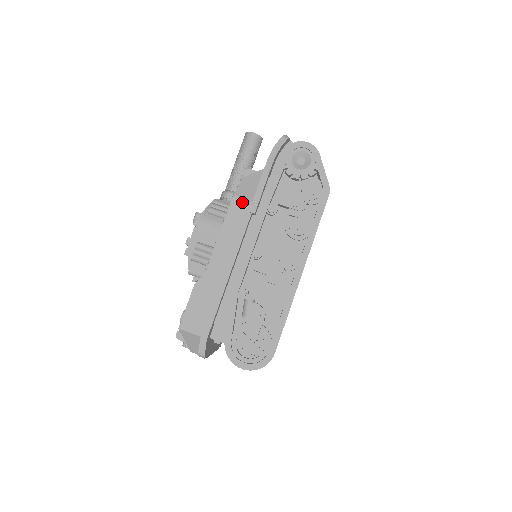
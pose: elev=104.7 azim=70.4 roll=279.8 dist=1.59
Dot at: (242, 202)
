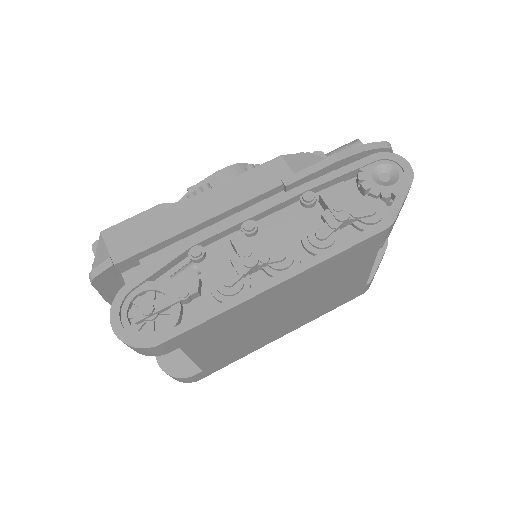
Dot at: (284, 167)
